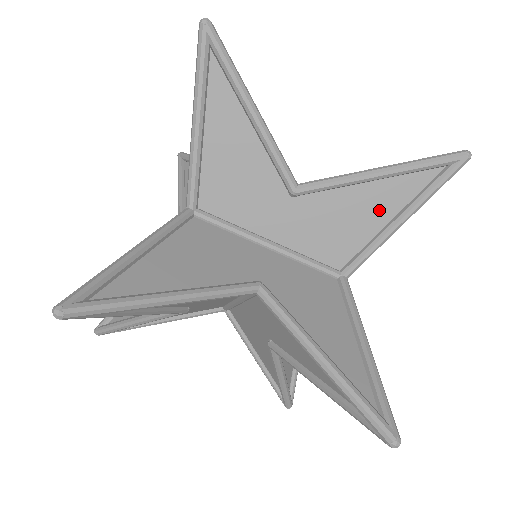
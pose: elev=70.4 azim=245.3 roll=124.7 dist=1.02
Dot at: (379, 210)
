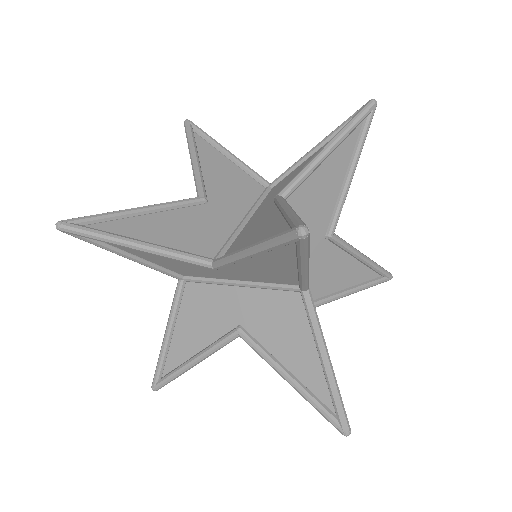
Dot at: (347, 278)
